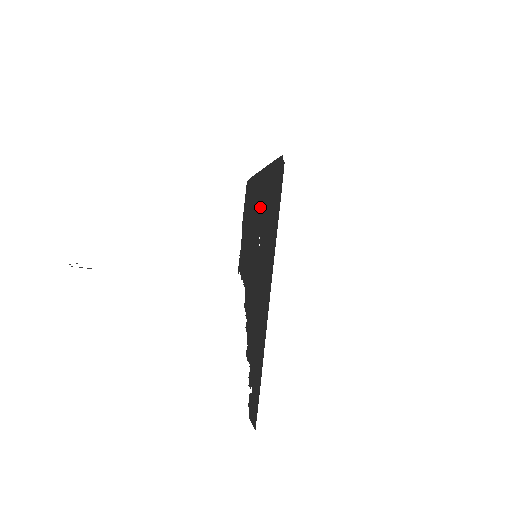
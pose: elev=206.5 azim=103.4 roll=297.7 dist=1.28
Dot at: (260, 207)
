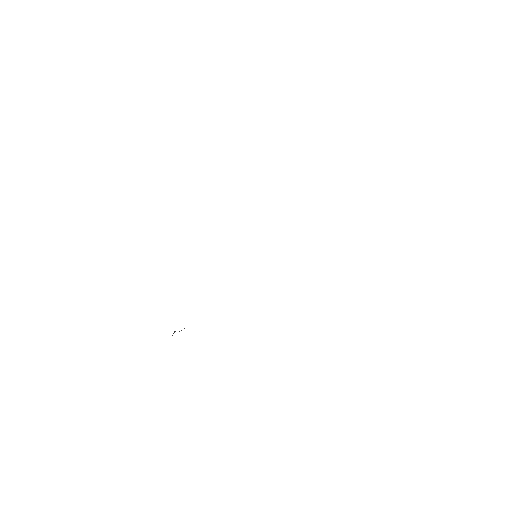
Dot at: occluded
